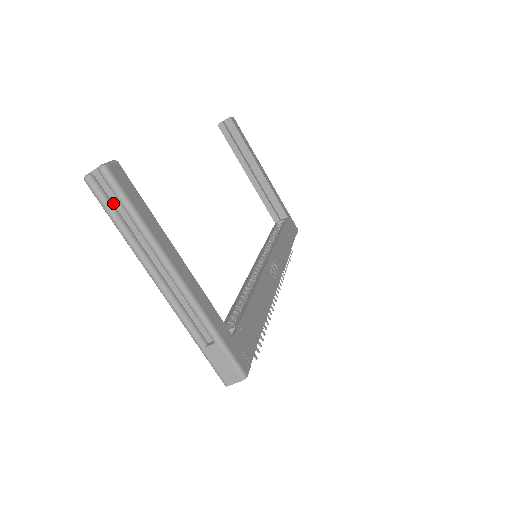
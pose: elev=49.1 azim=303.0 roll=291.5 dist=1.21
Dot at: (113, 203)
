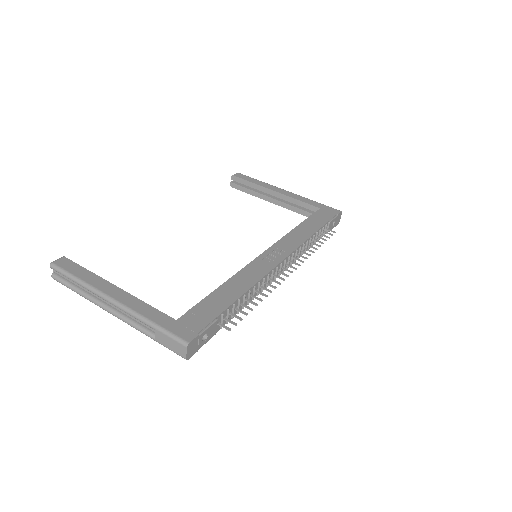
Dot at: (69, 281)
